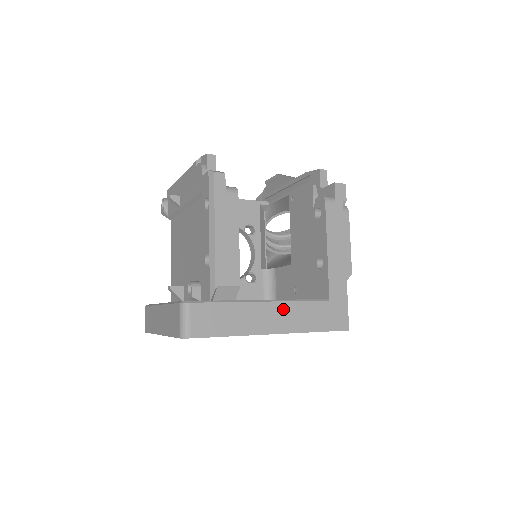
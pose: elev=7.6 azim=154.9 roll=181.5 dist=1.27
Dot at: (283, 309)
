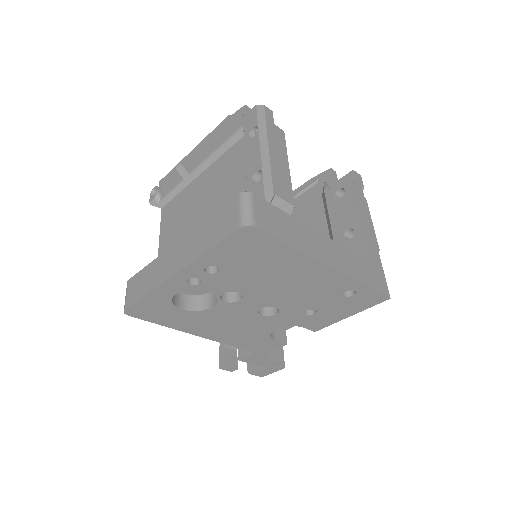
Dot at: (334, 247)
